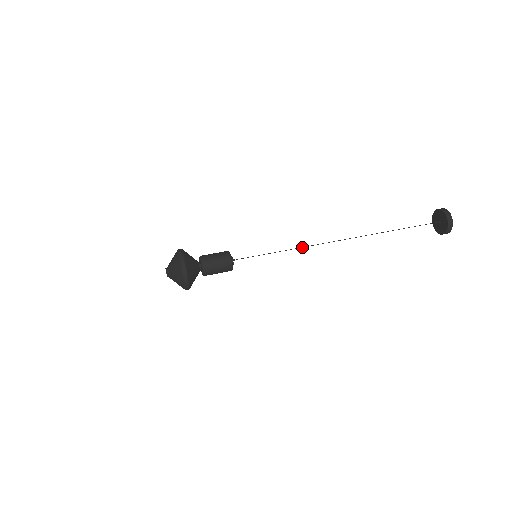
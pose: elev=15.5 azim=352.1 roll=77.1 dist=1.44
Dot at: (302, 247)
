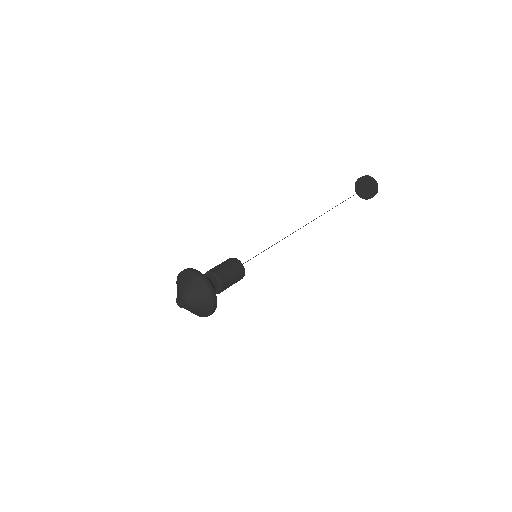
Dot at: occluded
